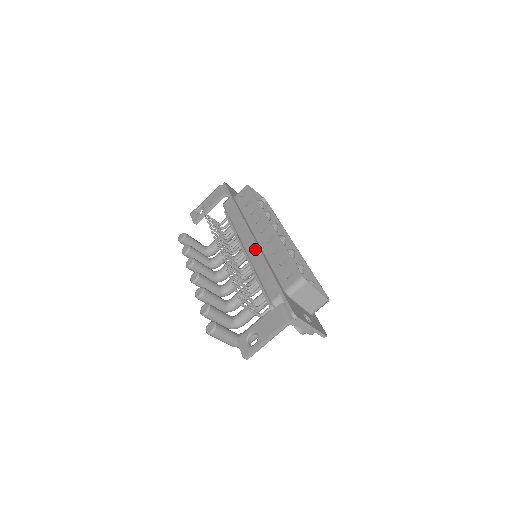
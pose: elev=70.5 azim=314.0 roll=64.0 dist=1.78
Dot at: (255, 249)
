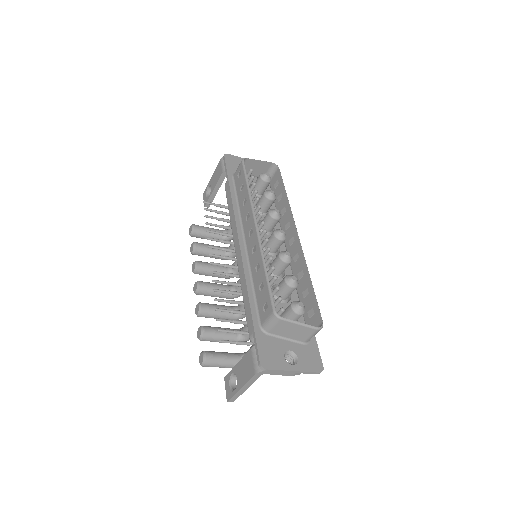
Dot at: occluded
